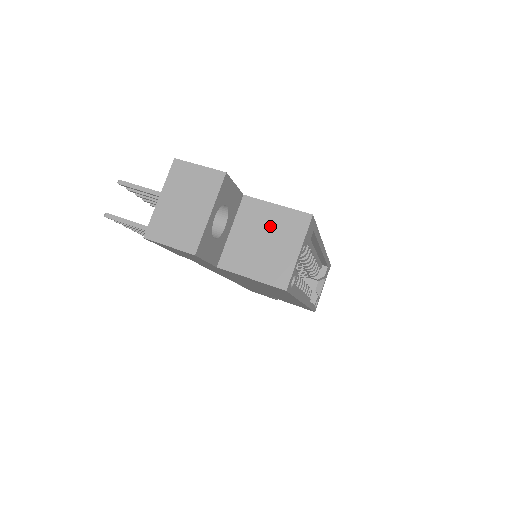
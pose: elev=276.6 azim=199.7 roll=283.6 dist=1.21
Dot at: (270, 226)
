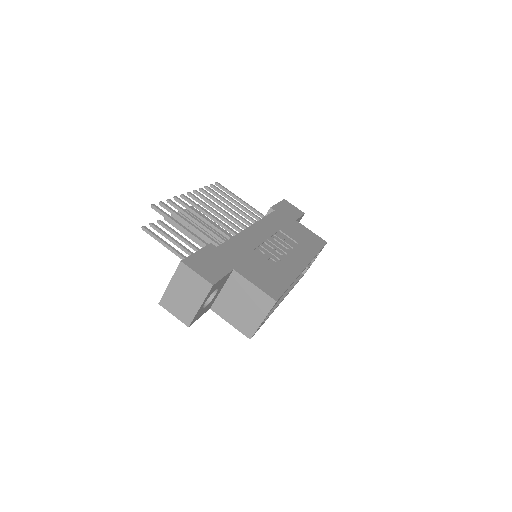
Dot at: (247, 297)
